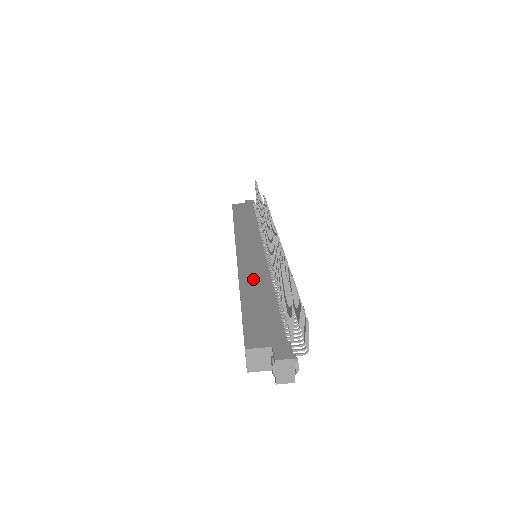
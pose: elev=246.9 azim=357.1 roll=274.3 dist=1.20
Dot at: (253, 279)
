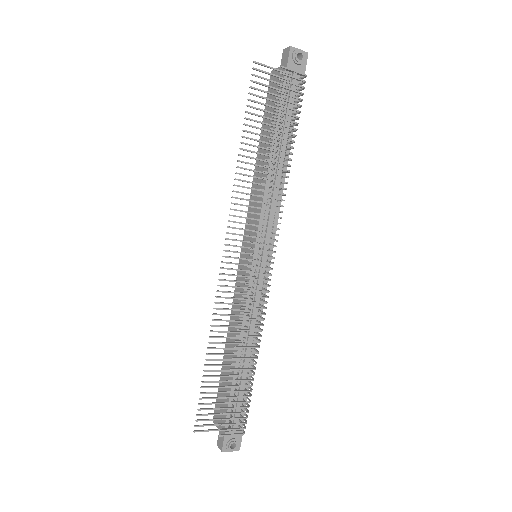
Dot at: (234, 324)
